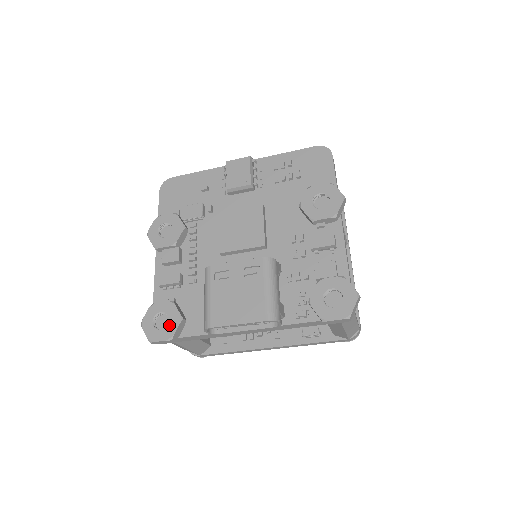
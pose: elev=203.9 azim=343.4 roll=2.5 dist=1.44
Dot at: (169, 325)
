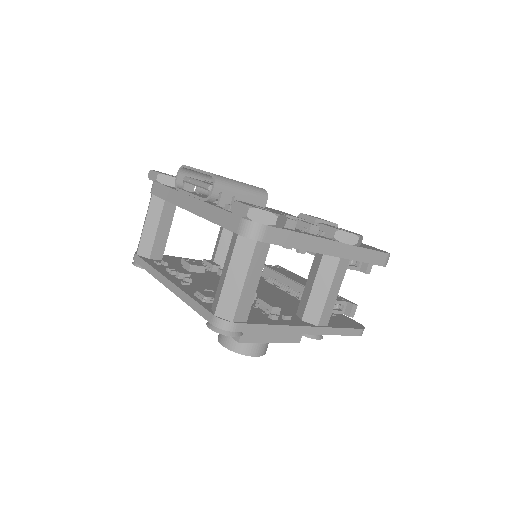
Dot at: occluded
